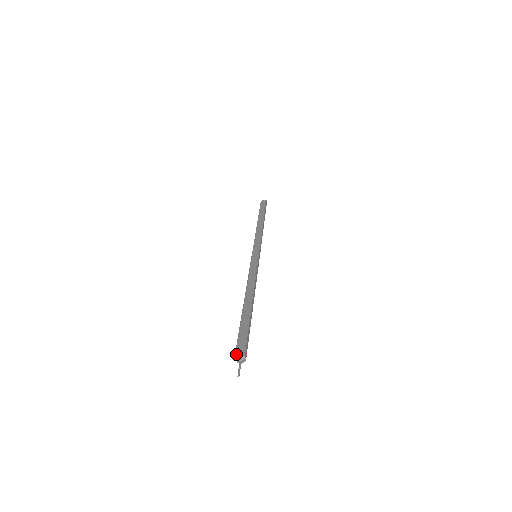
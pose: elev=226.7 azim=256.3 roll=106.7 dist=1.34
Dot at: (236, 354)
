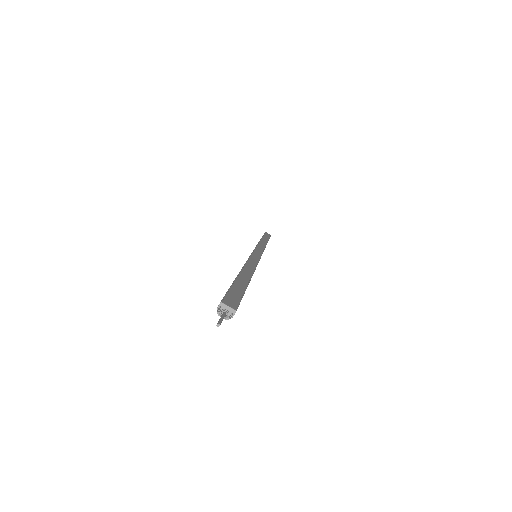
Dot at: (224, 301)
